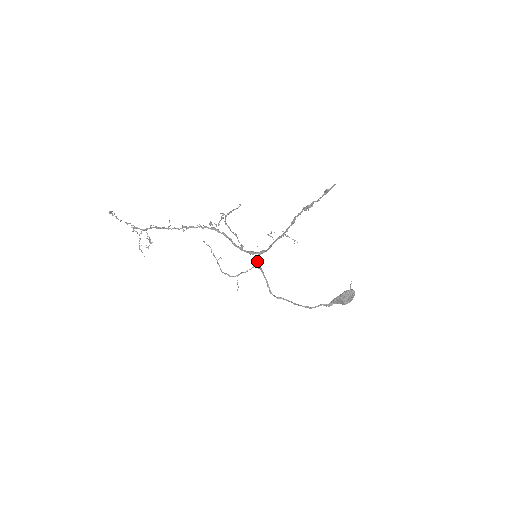
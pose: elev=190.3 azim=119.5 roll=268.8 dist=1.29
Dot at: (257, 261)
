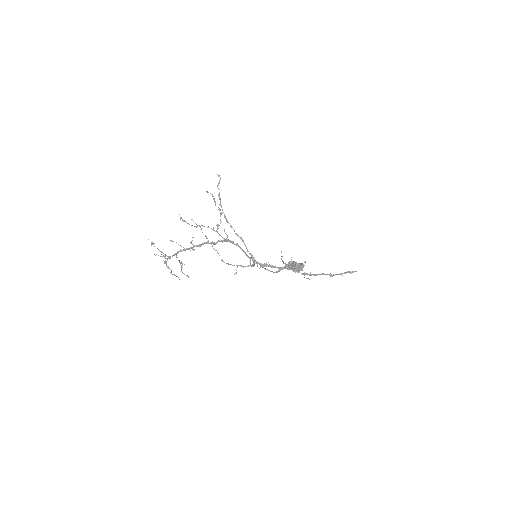
Dot at: occluded
